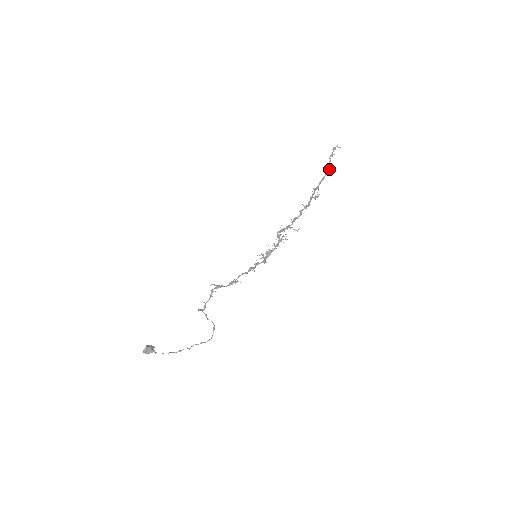
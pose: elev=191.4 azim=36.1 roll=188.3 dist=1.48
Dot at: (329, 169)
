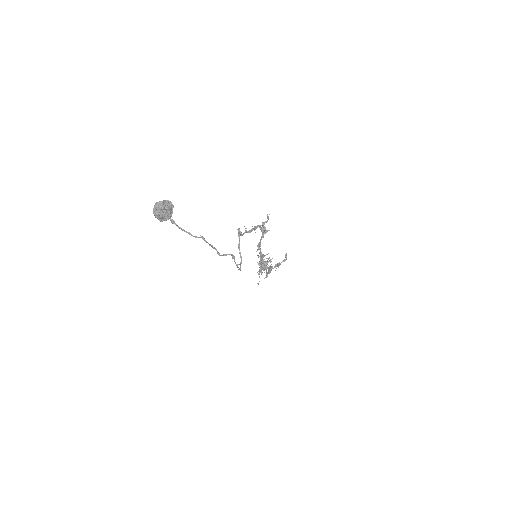
Dot at: occluded
